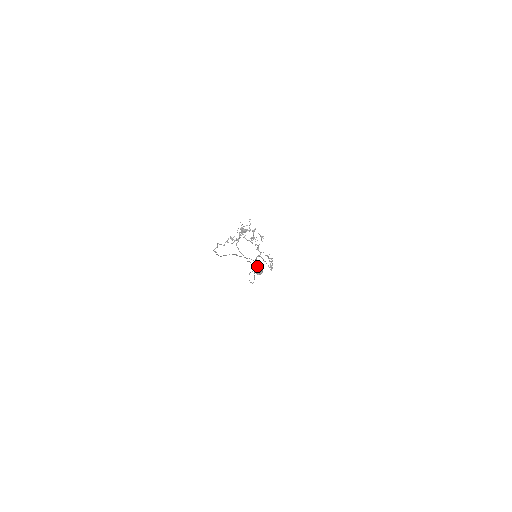
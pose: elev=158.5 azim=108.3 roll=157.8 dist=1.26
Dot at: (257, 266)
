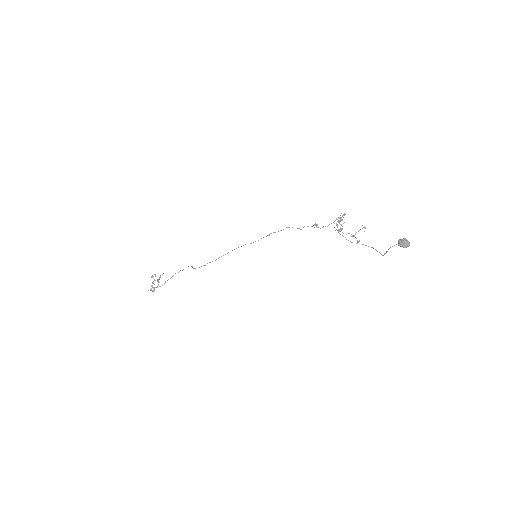
Dot at: occluded
